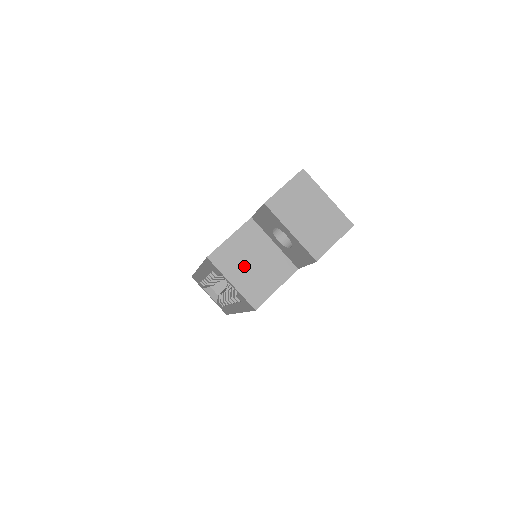
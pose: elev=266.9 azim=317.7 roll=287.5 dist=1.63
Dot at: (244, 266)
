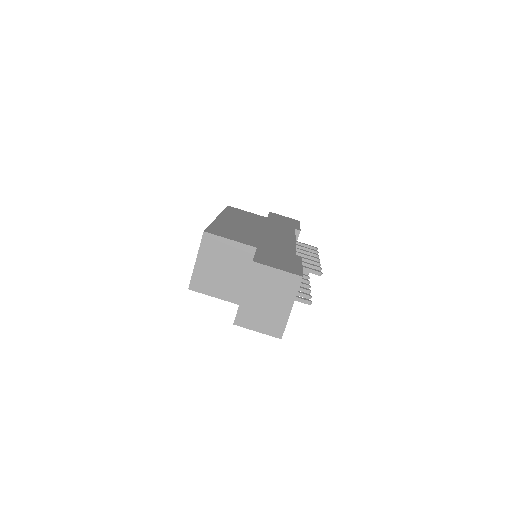
Dot at: (215, 263)
